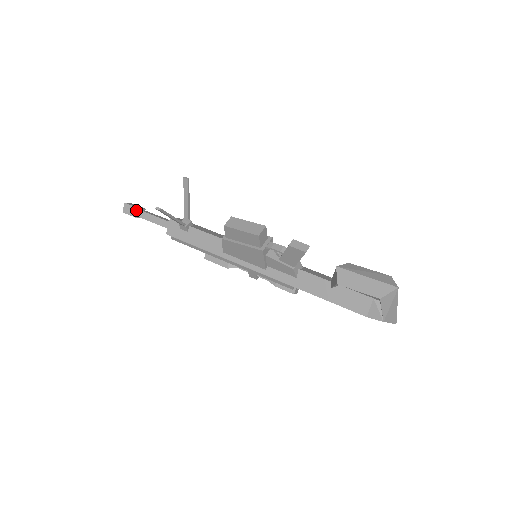
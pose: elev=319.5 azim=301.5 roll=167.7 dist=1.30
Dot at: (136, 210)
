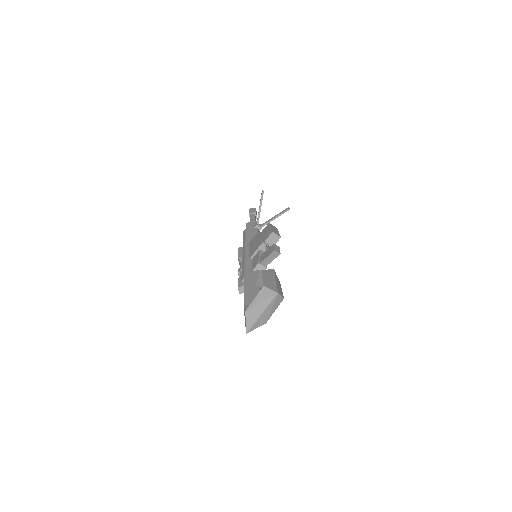
Dot at: (254, 212)
